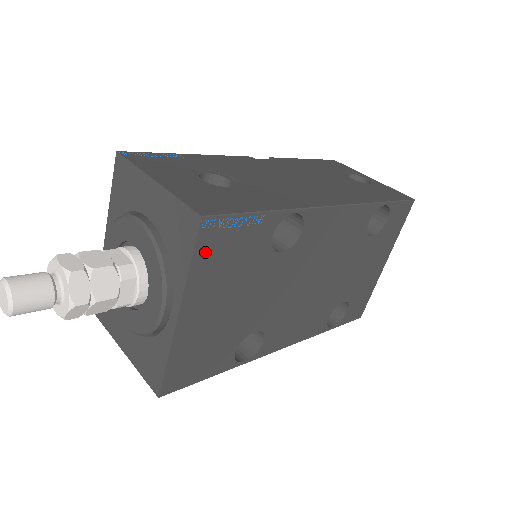
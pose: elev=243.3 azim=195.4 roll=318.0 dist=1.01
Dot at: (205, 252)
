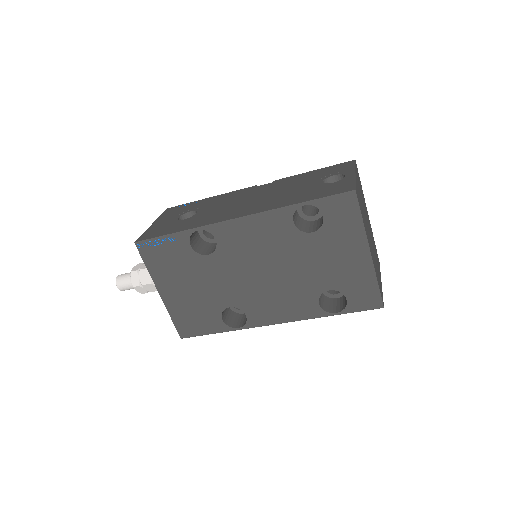
Dot at: (150, 259)
